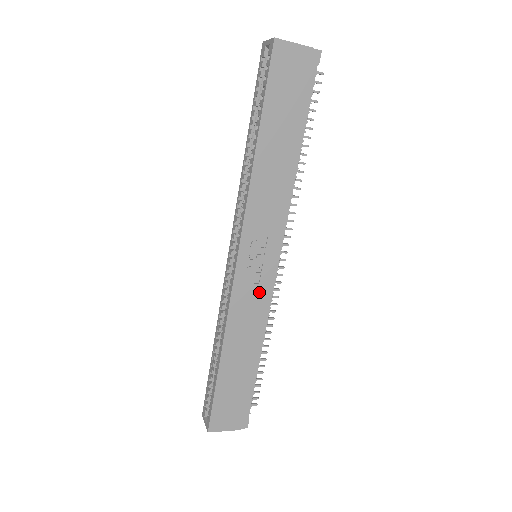
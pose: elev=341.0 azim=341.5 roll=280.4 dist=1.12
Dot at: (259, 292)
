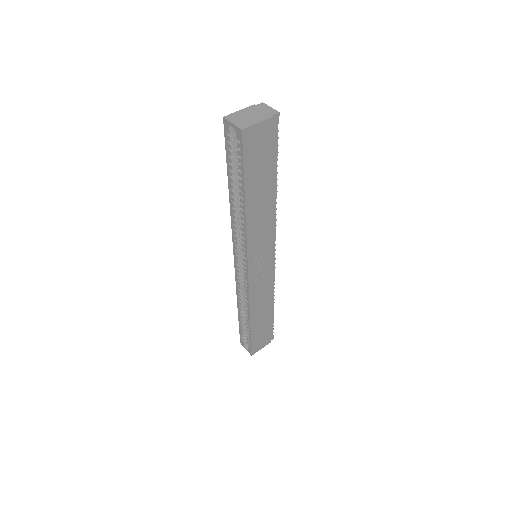
Dot at: (266, 278)
